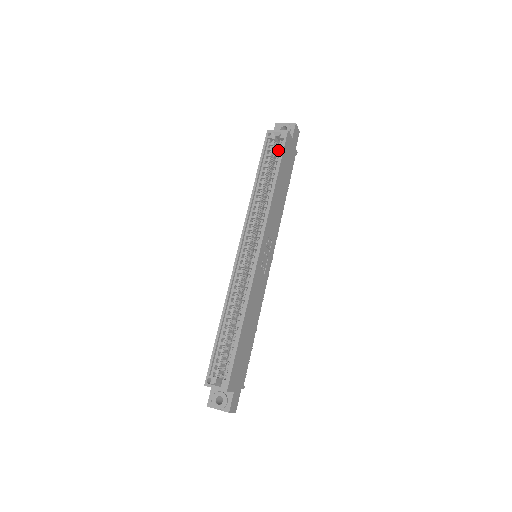
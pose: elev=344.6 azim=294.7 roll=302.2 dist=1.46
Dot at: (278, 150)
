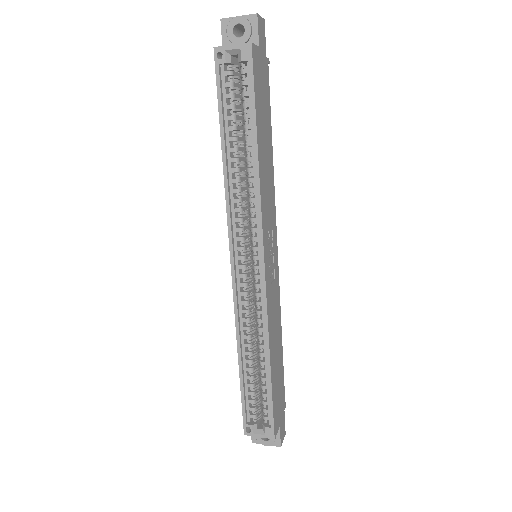
Dot at: (244, 85)
